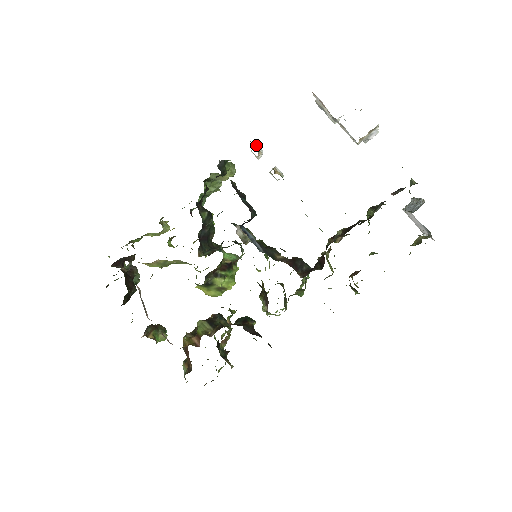
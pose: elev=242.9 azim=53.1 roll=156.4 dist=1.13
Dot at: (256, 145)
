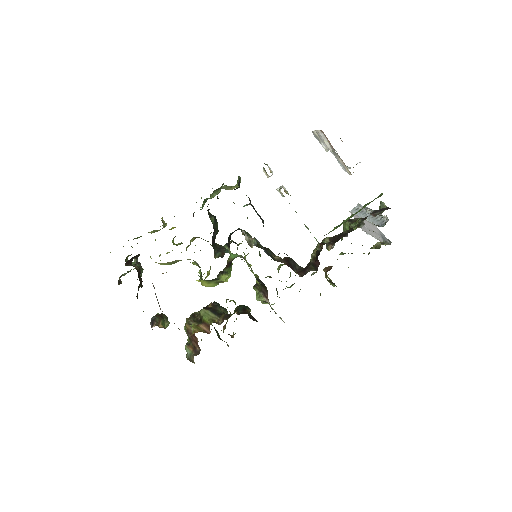
Dot at: (268, 166)
